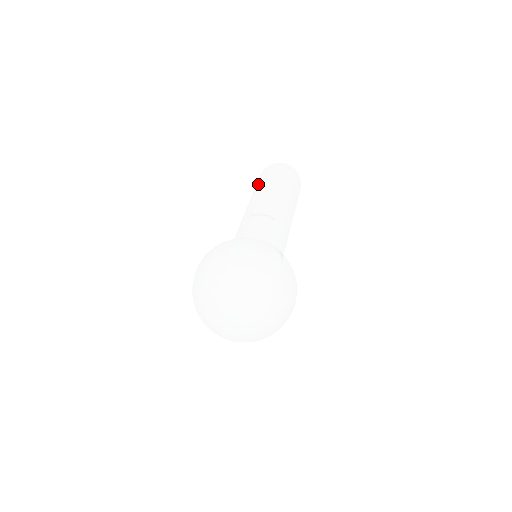
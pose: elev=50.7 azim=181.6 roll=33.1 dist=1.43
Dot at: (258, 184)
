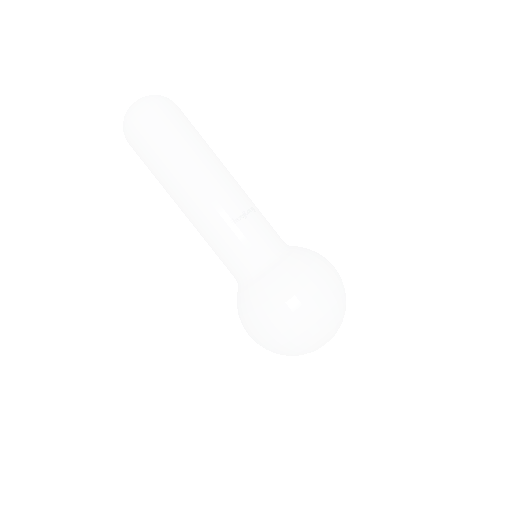
Dot at: (168, 159)
